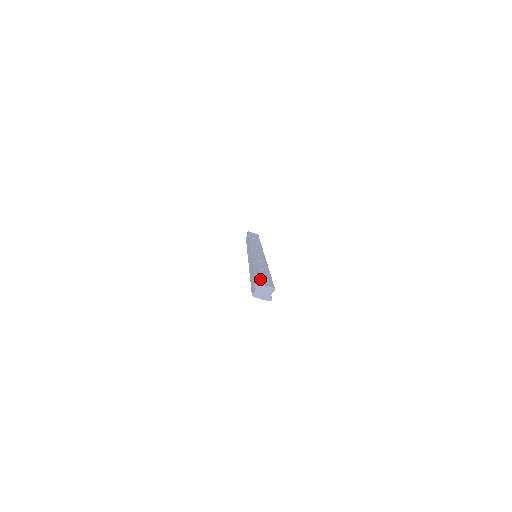
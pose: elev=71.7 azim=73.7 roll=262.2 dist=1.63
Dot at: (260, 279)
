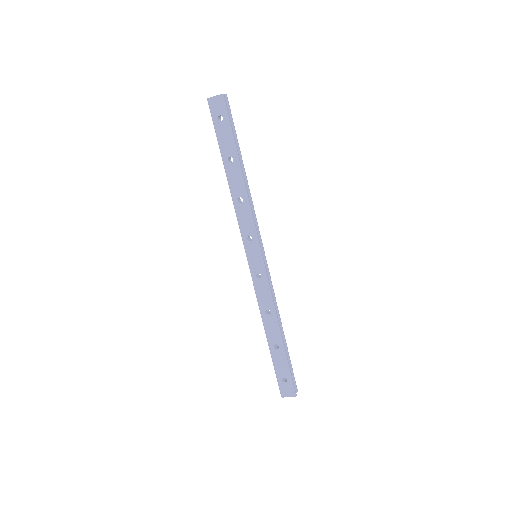
Dot at: (282, 383)
